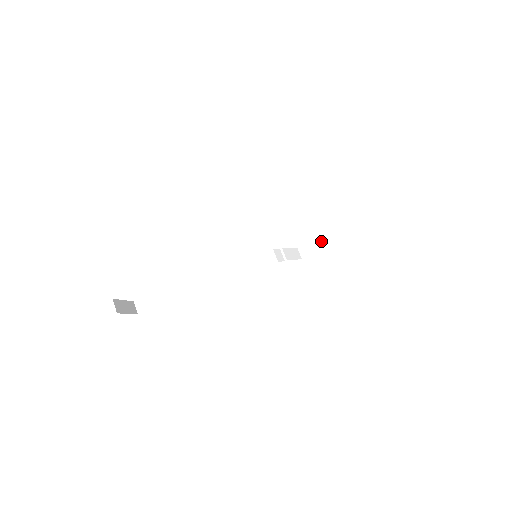
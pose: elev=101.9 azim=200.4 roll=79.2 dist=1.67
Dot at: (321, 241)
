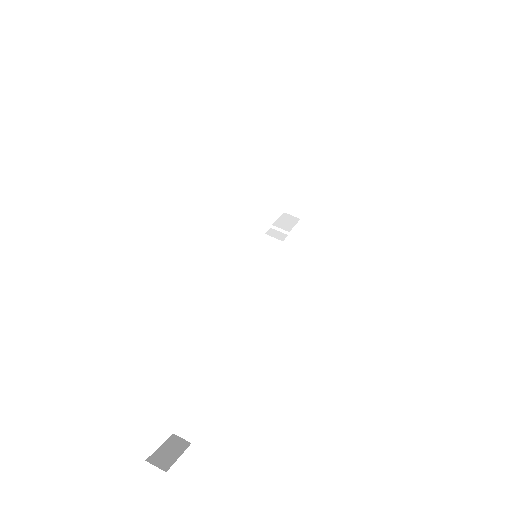
Dot at: (302, 182)
